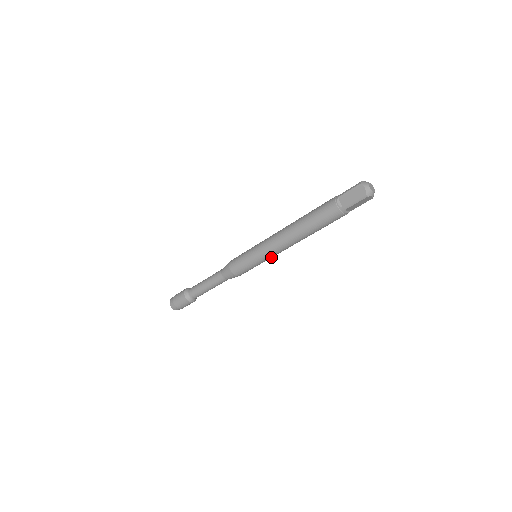
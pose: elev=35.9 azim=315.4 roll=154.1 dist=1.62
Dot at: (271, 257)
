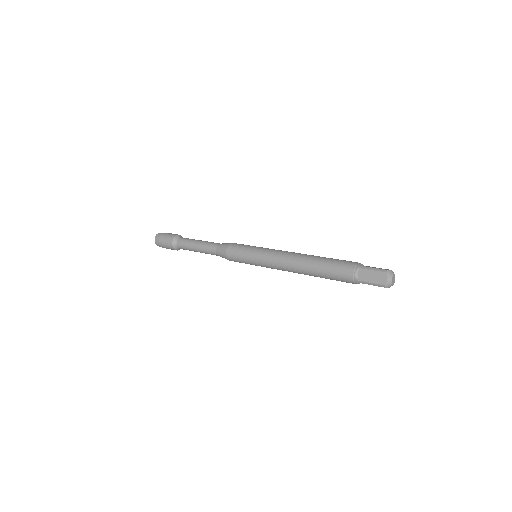
Dot at: occluded
